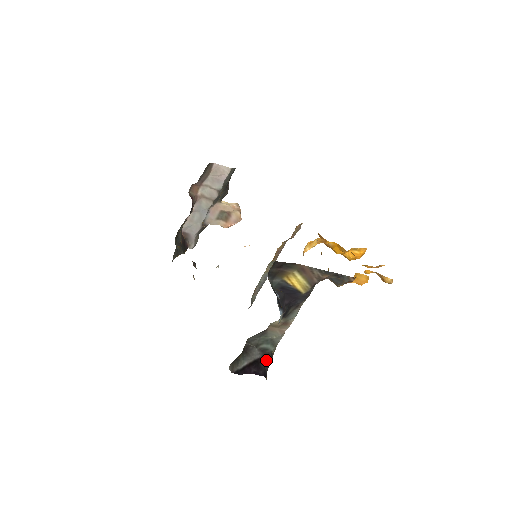
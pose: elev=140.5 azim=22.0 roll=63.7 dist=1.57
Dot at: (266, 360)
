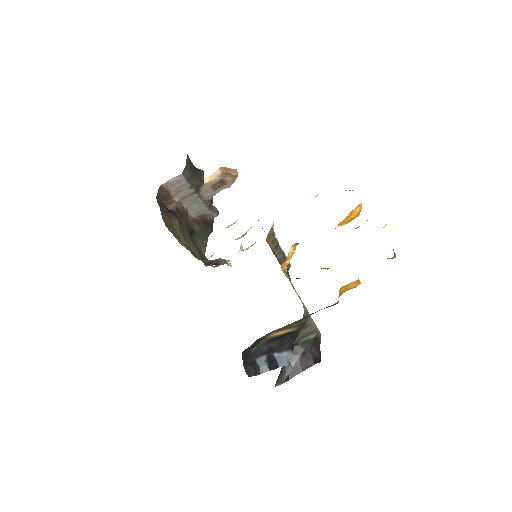
Dot at: (311, 348)
